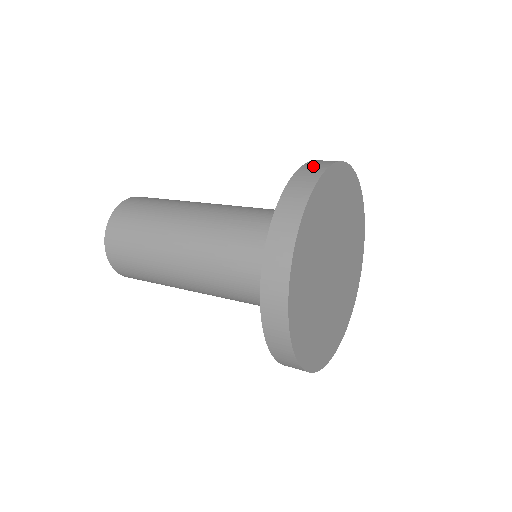
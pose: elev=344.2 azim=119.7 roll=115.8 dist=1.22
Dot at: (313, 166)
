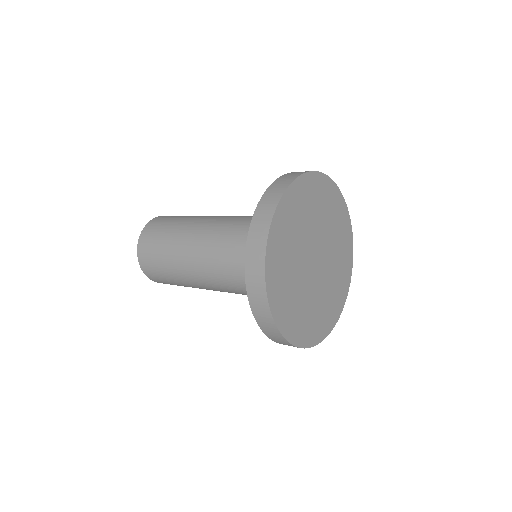
Dot at: occluded
